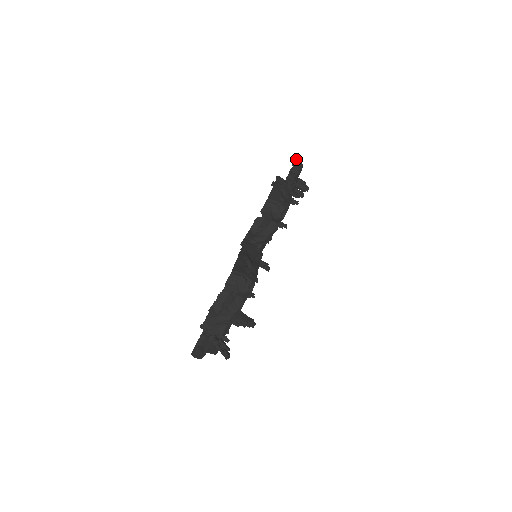
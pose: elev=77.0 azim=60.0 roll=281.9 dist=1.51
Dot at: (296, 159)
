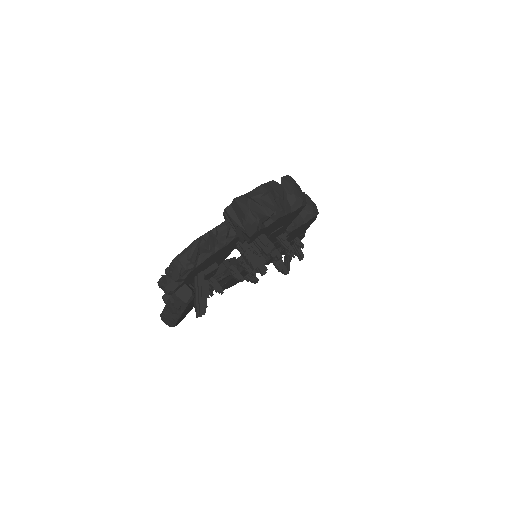
Dot at: occluded
